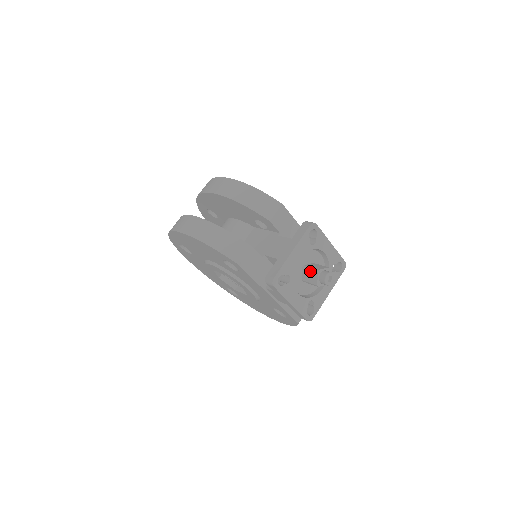
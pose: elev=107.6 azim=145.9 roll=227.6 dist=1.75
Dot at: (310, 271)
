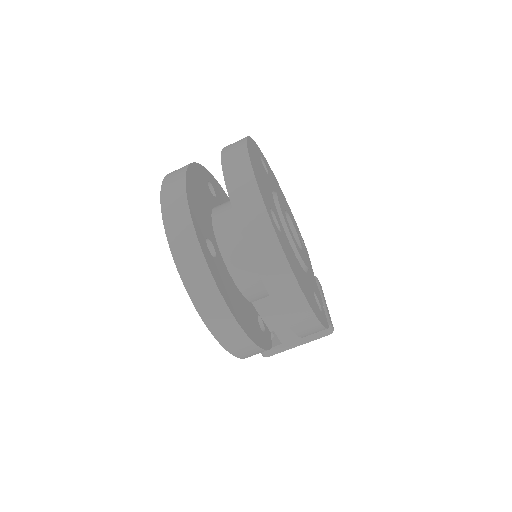
Dot at: occluded
